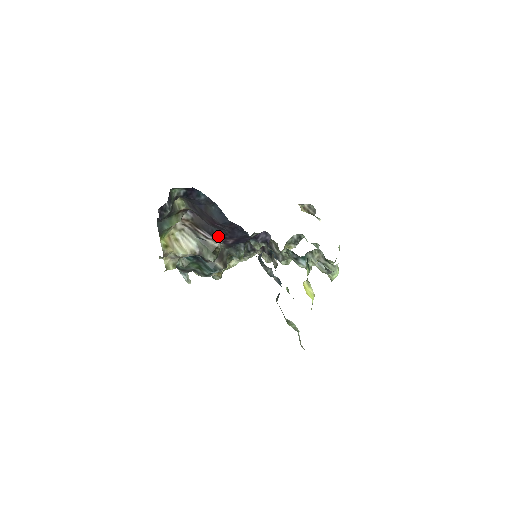
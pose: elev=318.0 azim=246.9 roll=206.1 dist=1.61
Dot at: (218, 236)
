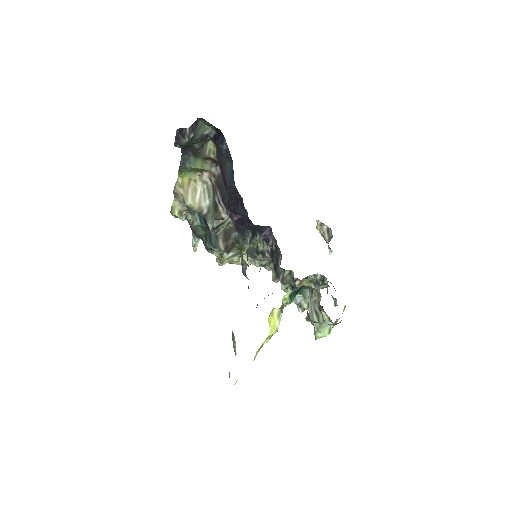
Dot at: (226, 204)
